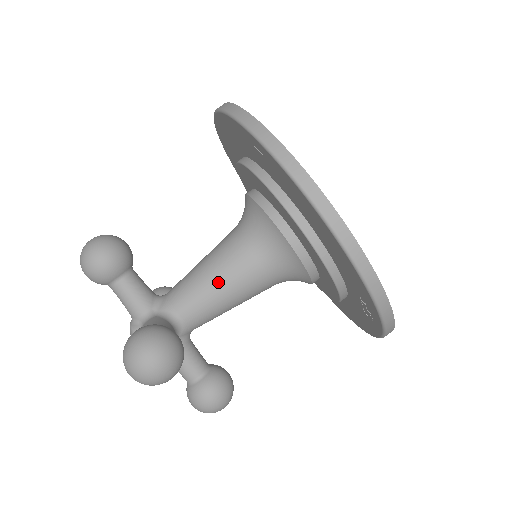
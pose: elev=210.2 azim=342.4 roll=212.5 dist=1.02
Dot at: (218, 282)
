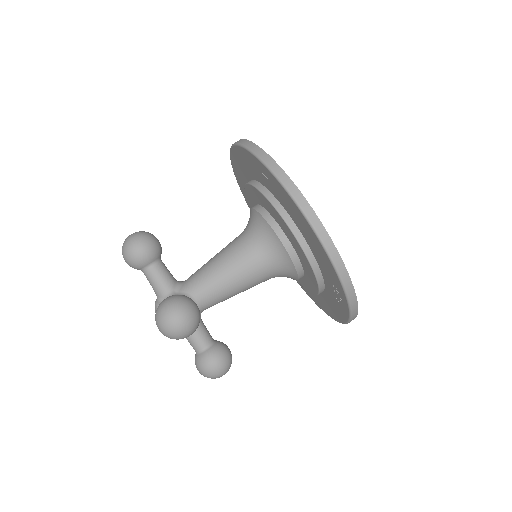
Dot at: (227, 272)
